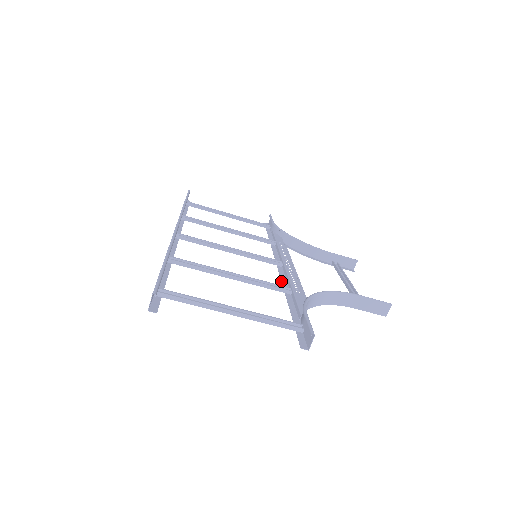
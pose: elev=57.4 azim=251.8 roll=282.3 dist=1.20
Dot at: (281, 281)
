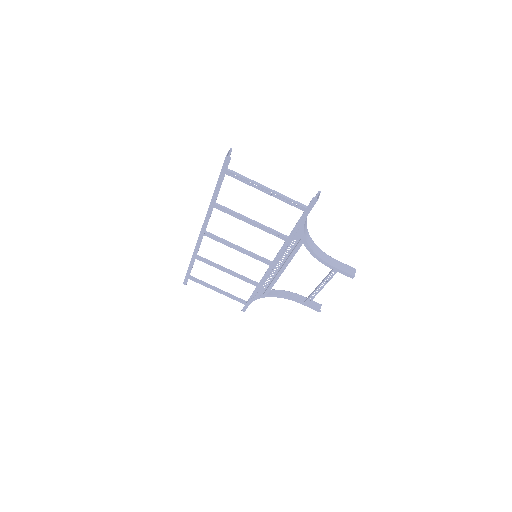
Dot at: (280, 249)
